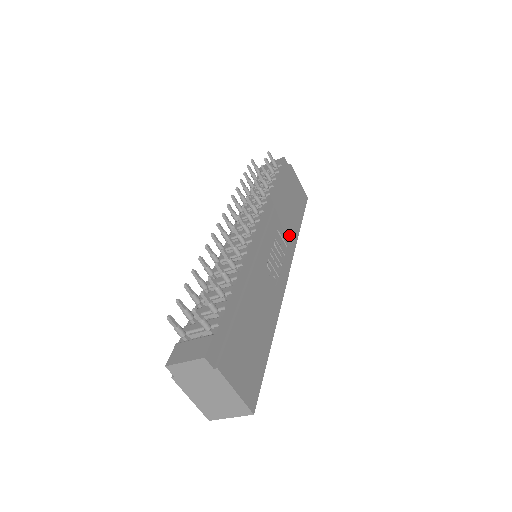
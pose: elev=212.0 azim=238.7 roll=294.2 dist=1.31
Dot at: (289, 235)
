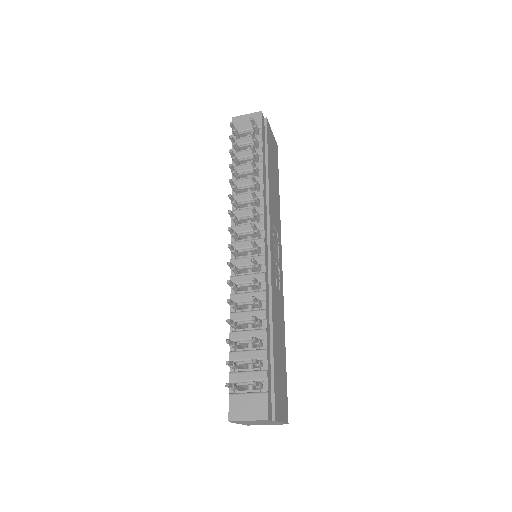
Dot at: (277, 217)
